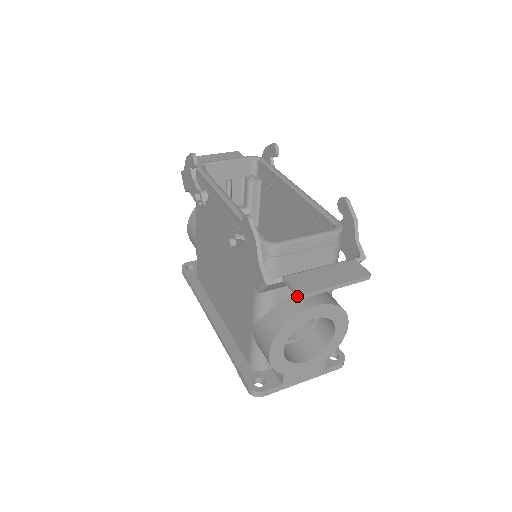
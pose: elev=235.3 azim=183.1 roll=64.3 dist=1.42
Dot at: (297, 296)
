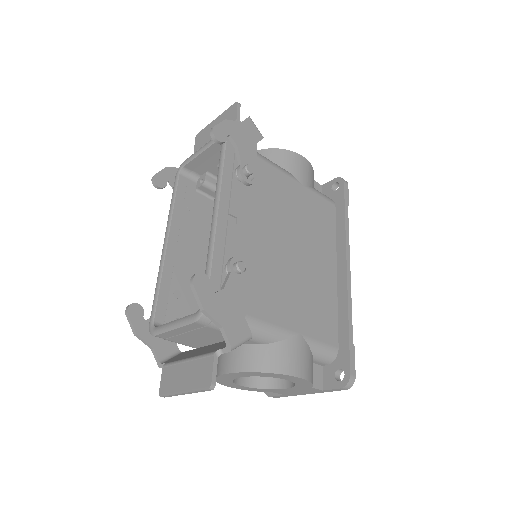
Dot at: (161, 394)
